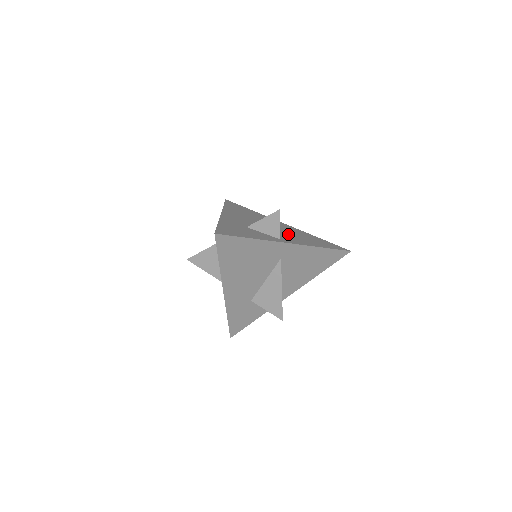
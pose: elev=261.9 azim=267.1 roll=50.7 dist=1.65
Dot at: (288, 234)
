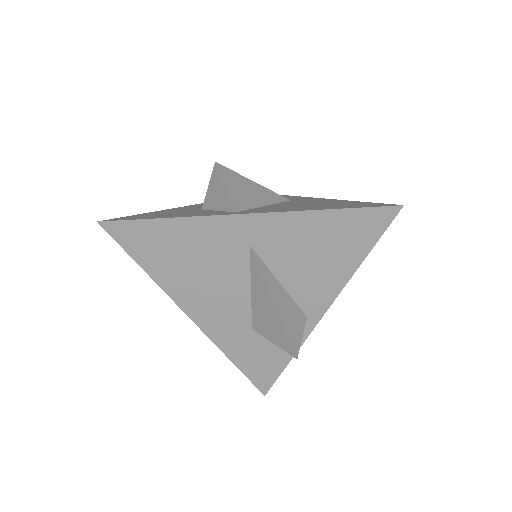
Dot at: (295, 276)
